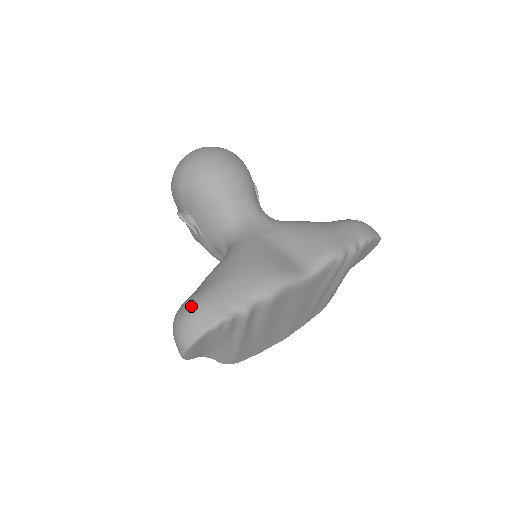
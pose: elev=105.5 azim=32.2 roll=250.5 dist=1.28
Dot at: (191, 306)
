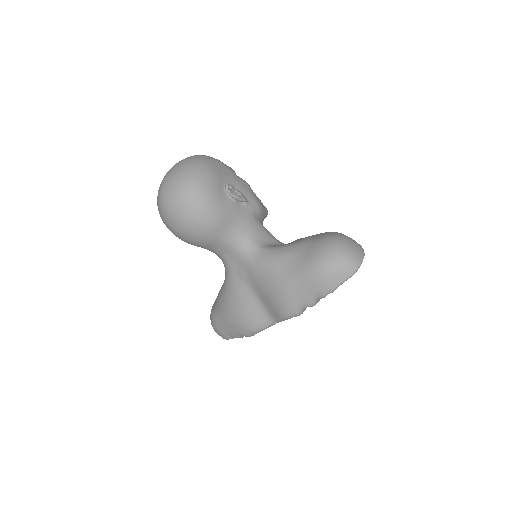
Dot at: (211, 324)
